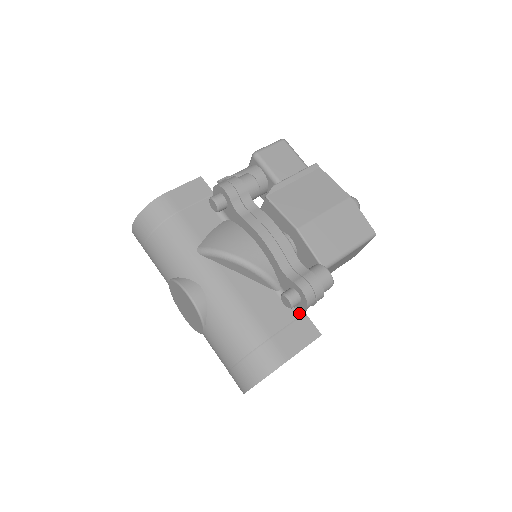
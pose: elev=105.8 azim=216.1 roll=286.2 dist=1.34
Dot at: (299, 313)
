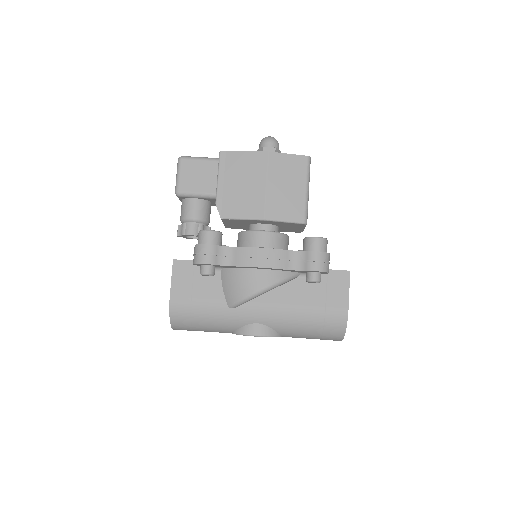
Dot at: (324, 274)
